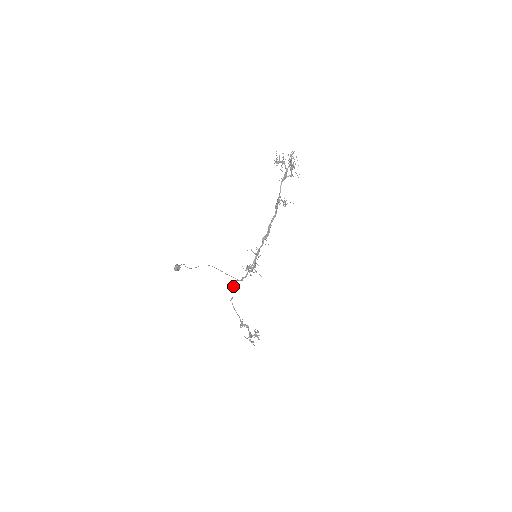
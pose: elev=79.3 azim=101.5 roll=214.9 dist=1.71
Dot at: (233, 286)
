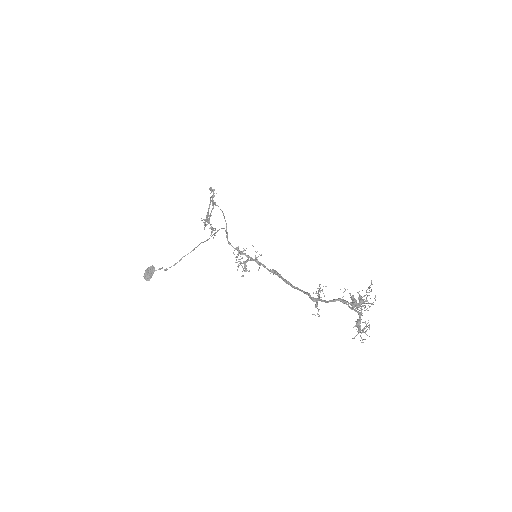
Dot at: (221, 210)
